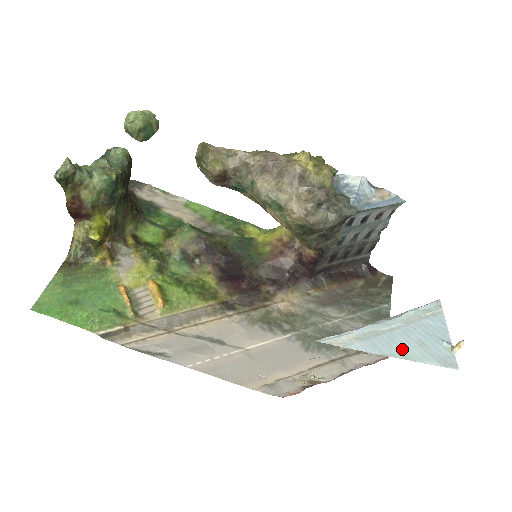
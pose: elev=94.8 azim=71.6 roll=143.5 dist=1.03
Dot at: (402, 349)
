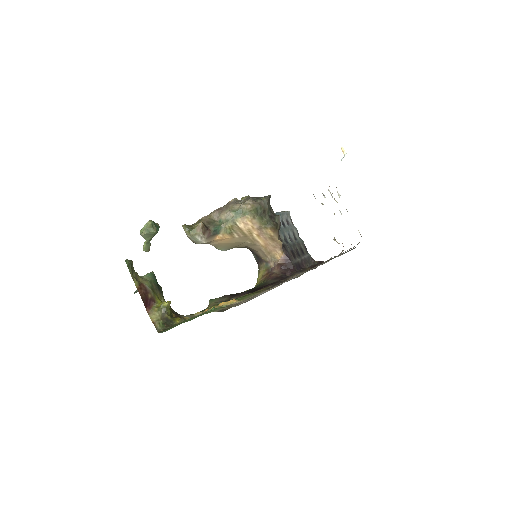
Dot at: occluded
